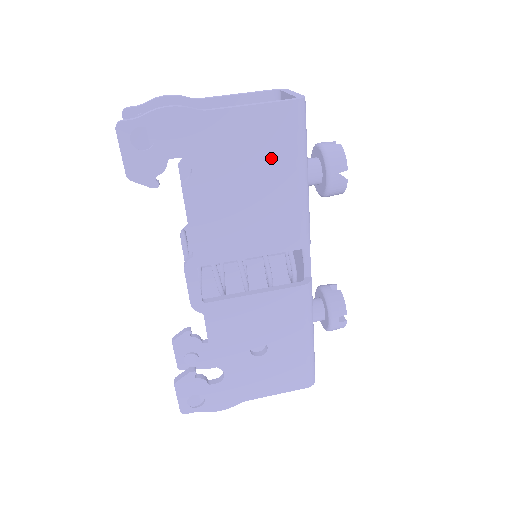
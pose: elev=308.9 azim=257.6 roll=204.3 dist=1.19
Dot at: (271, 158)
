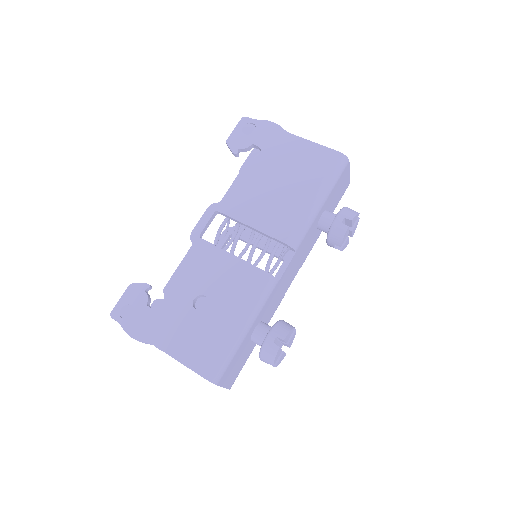
Dot at: (306, 174)
